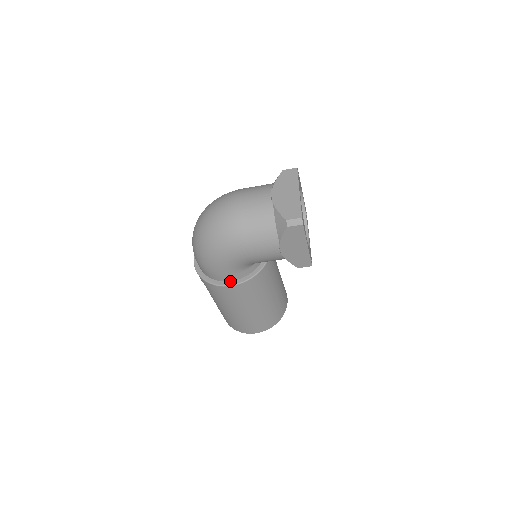
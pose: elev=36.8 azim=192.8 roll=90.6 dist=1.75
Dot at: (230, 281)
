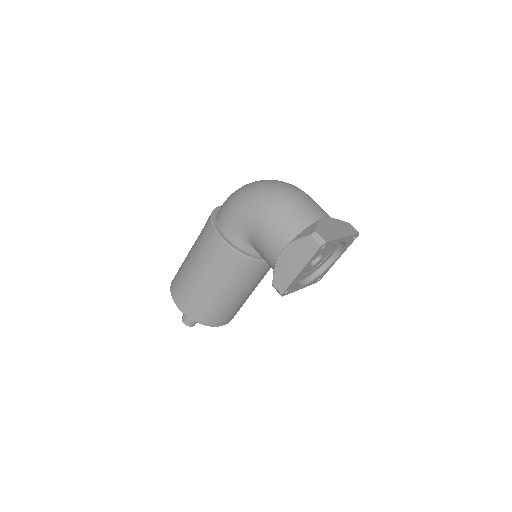
Dot at: (224, 235)
